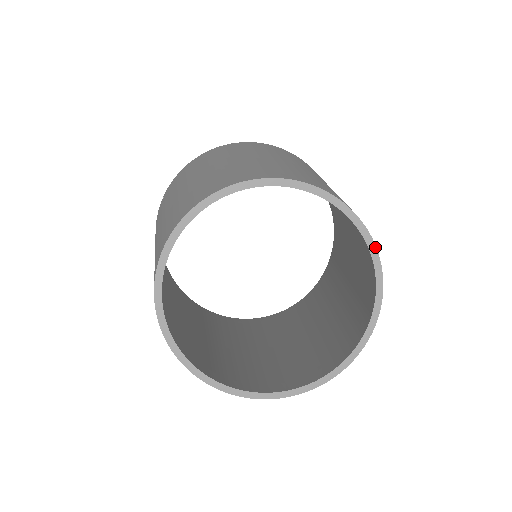
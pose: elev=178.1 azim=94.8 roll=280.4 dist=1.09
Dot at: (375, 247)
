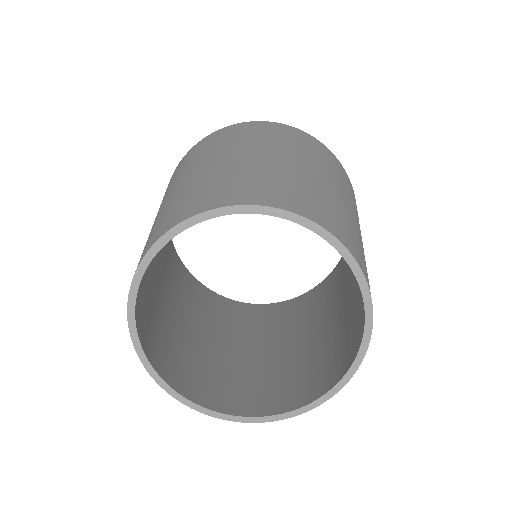
Dot at: (363, 276)
